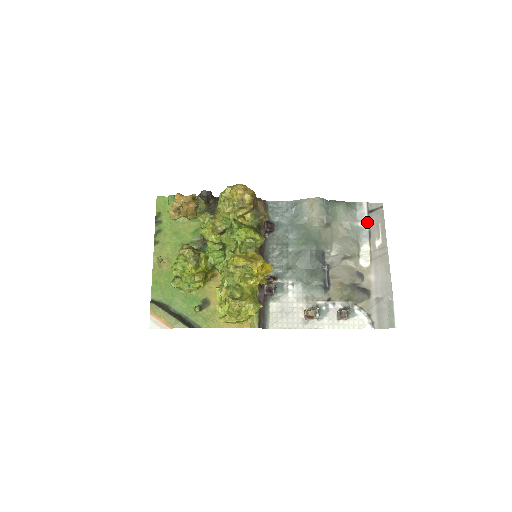
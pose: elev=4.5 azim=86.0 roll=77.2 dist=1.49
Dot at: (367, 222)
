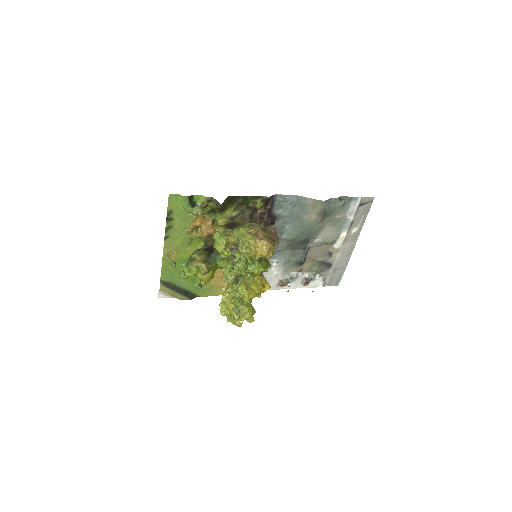
Dot at: (354, 214)
